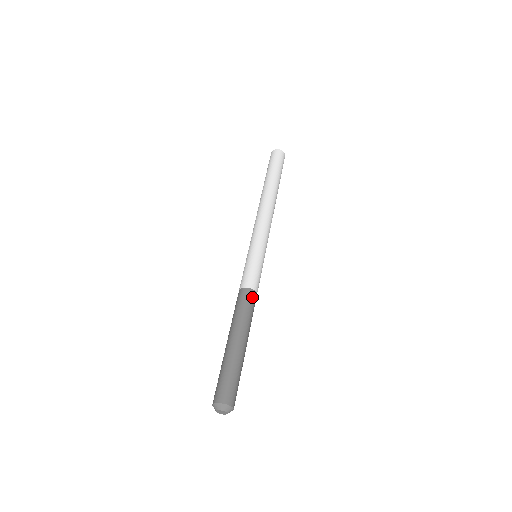
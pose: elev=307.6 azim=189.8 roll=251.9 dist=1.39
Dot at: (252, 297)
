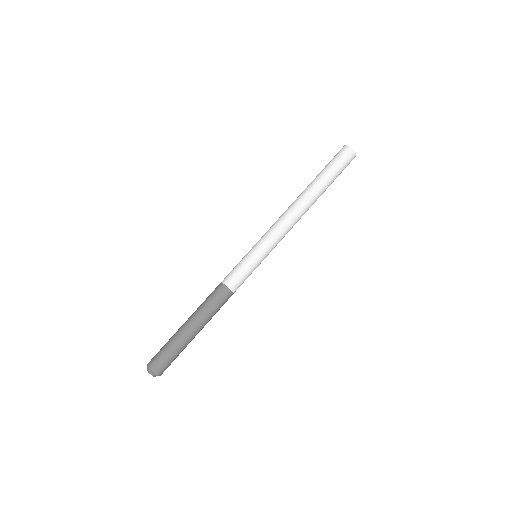
Dot at: (227, 297)
